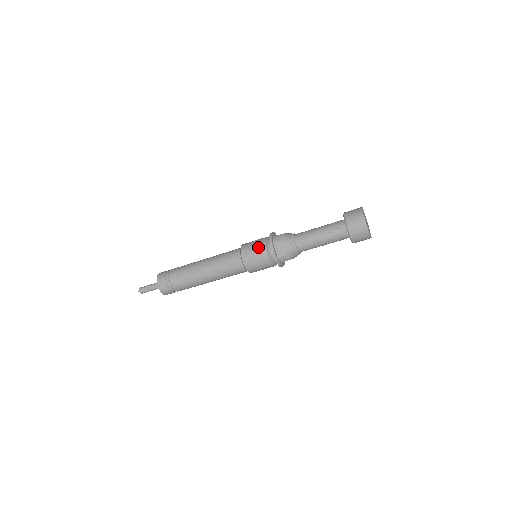
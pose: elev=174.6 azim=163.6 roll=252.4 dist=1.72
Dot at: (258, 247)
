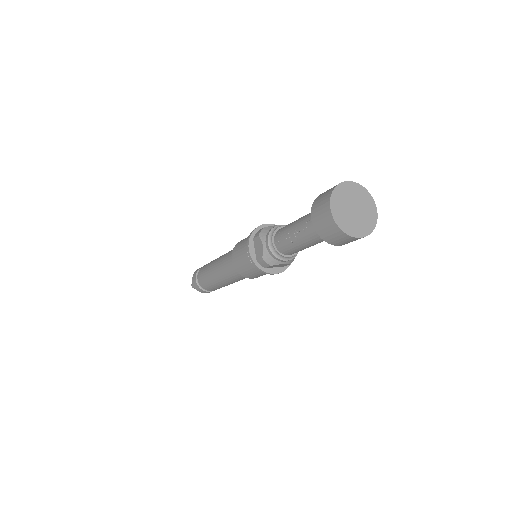
Dot at: (243, 244)
